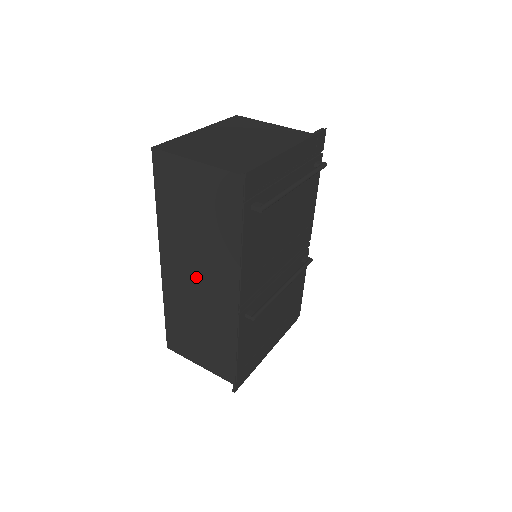
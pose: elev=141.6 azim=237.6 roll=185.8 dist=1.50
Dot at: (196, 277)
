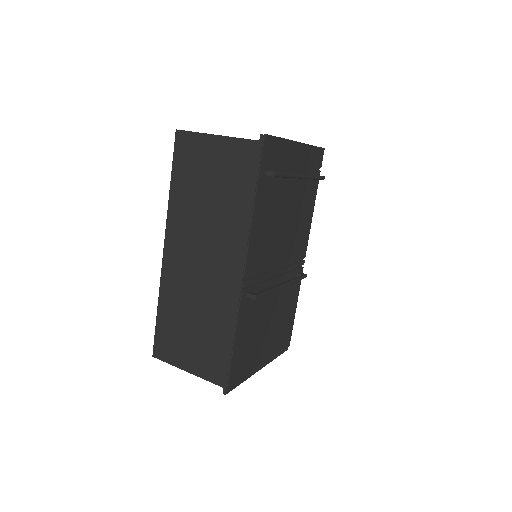
Dot at: (200, 258)
